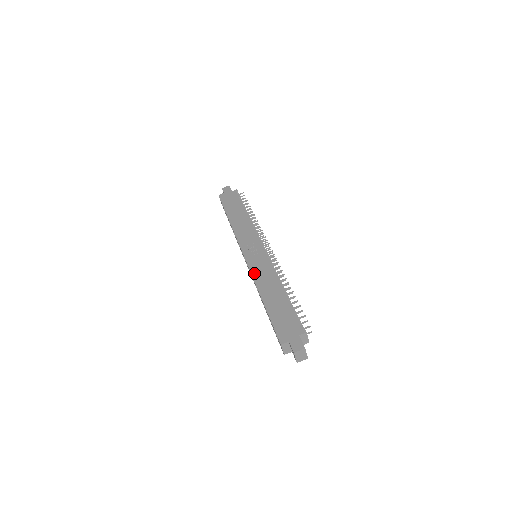
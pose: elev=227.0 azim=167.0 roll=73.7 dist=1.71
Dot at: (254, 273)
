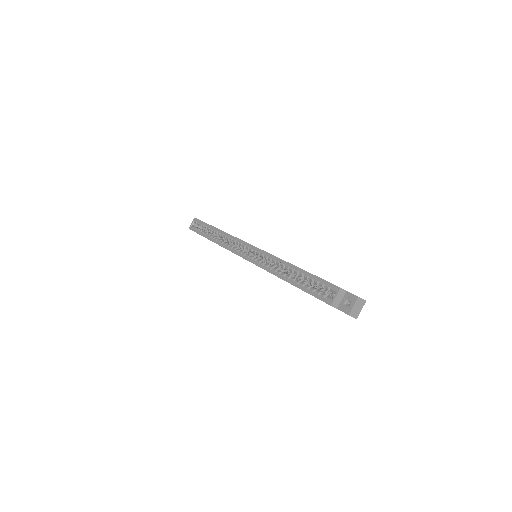
Dot at: occluded
